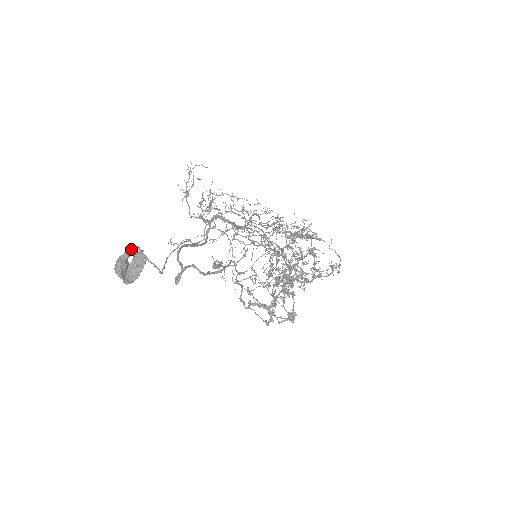
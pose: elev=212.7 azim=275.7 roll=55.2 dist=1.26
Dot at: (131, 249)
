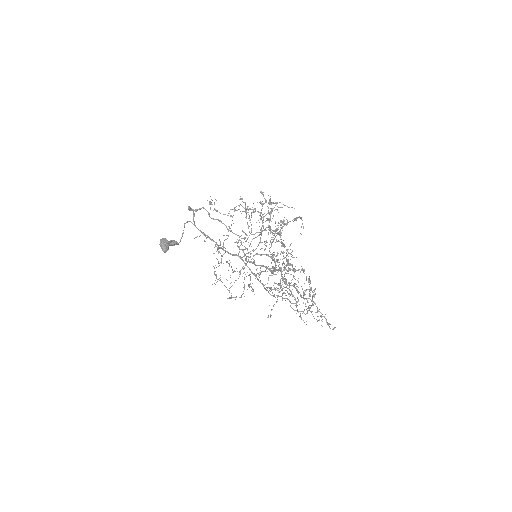
Dot at: occluded
